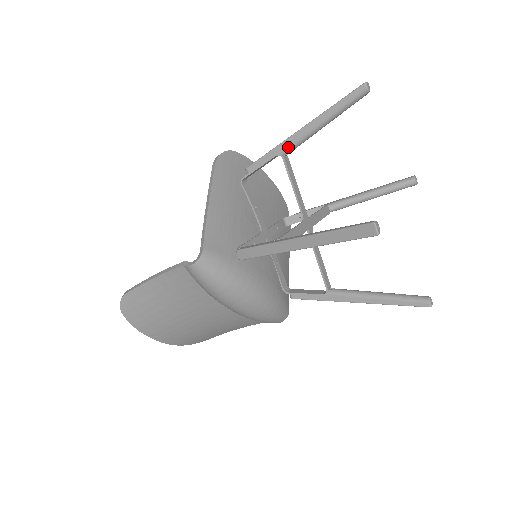
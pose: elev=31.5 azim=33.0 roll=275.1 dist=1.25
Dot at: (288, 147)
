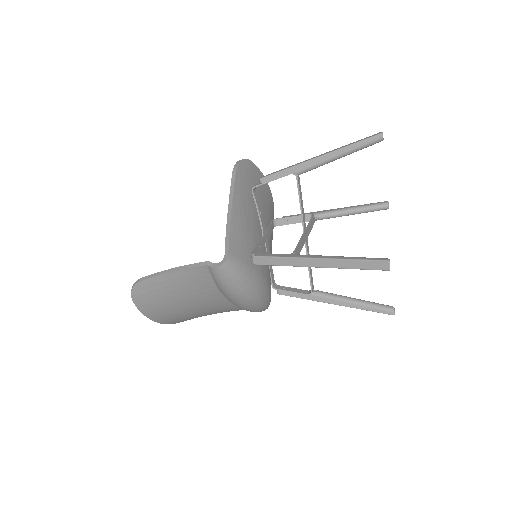
Dot at: (303, 169)
